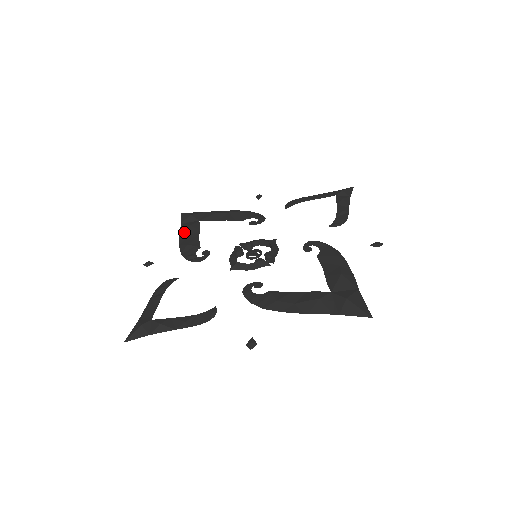
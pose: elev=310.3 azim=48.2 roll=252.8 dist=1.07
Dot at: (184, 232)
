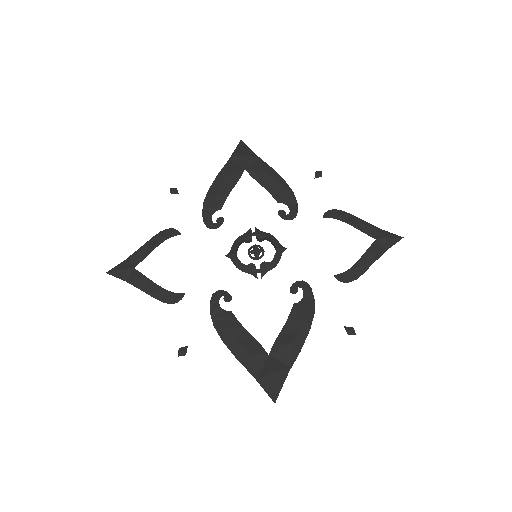
Dot at: (223, 175)
